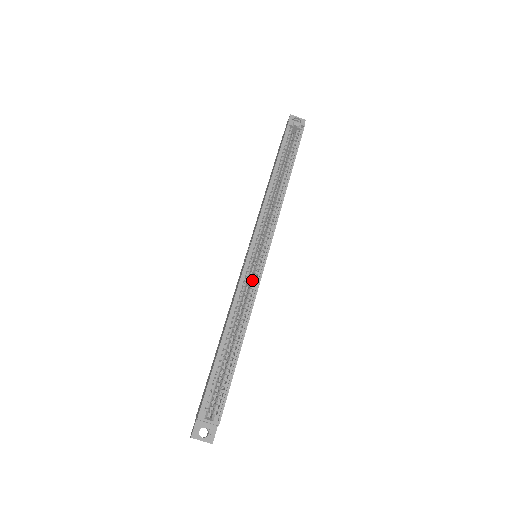
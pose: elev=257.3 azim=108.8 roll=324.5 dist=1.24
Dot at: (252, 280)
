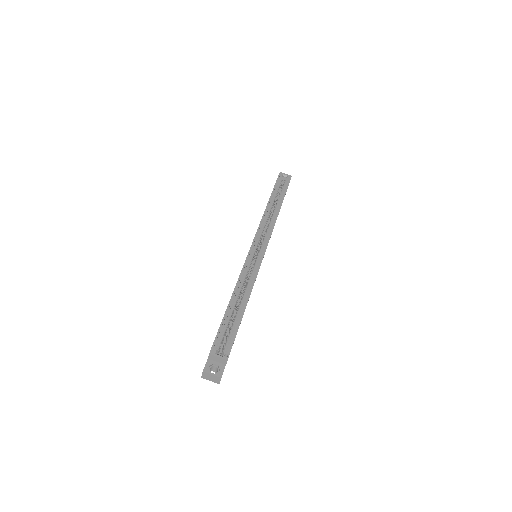
Dot at: (254, 266)
